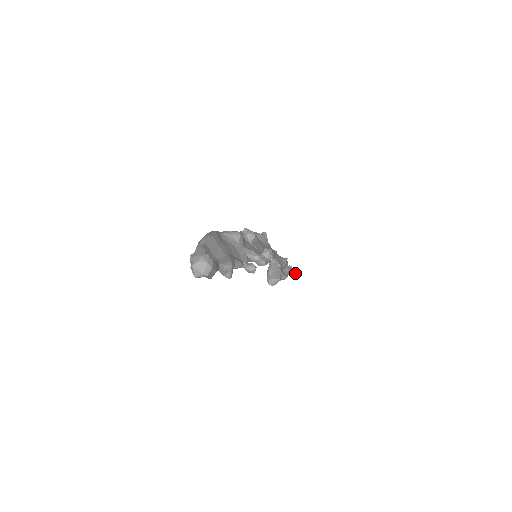
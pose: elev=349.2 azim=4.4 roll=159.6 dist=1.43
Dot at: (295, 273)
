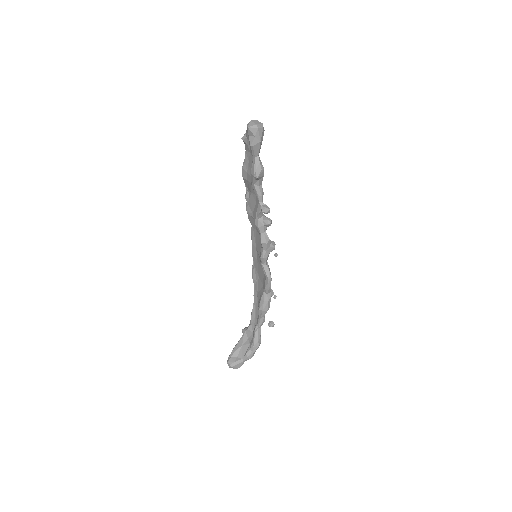
Dot at: (271, 323)
